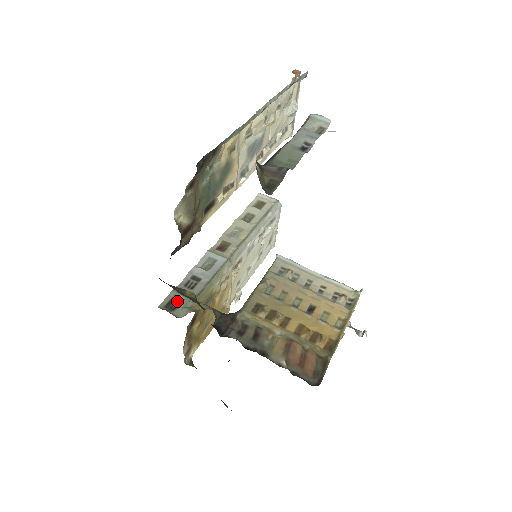
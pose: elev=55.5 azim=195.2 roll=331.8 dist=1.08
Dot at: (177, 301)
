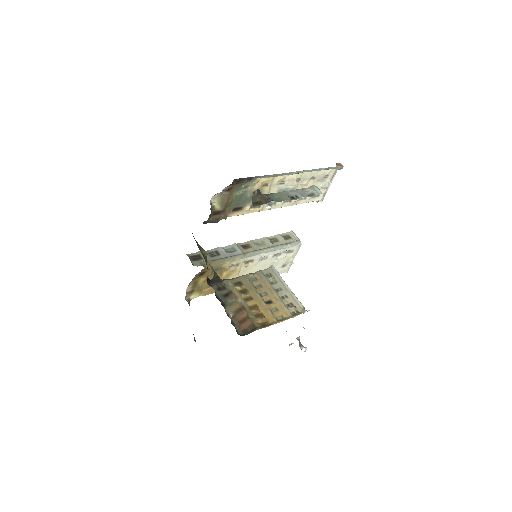
Dot at: (199, 258)
